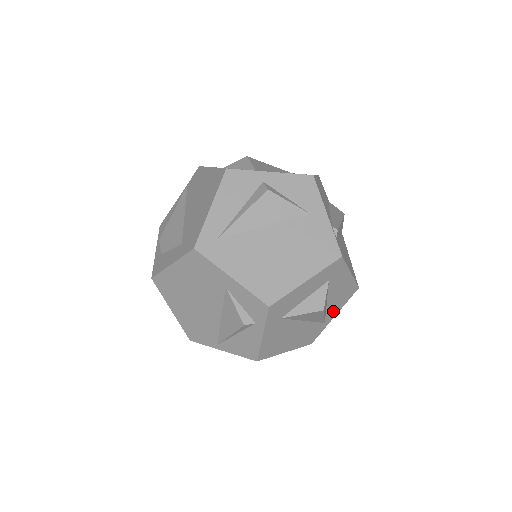
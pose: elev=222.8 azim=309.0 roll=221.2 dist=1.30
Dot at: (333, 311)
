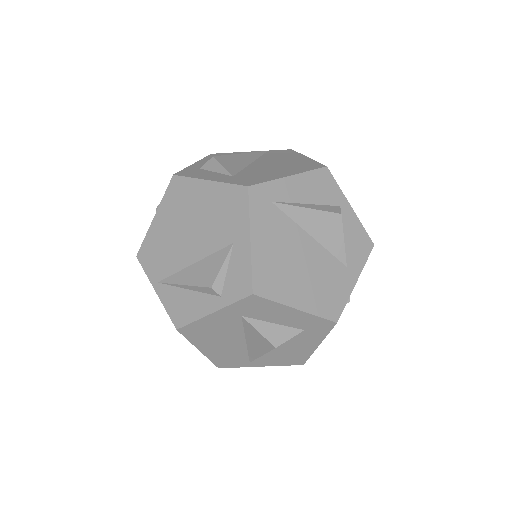
Dot at: (267, 360)
